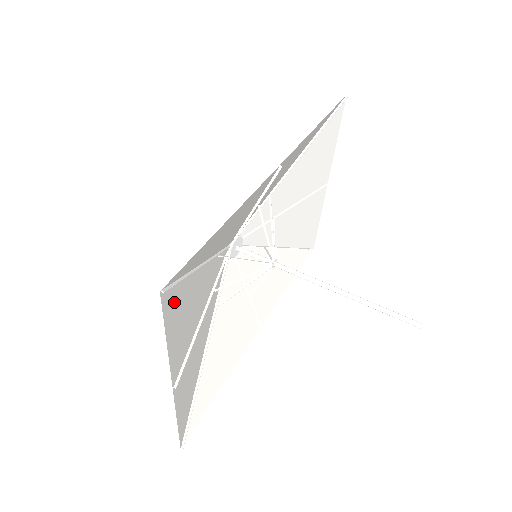
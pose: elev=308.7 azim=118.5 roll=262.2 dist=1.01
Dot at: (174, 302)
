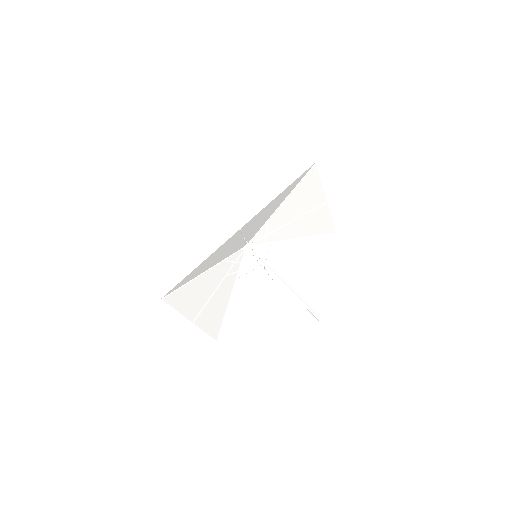
Dot at: (178, 296)
